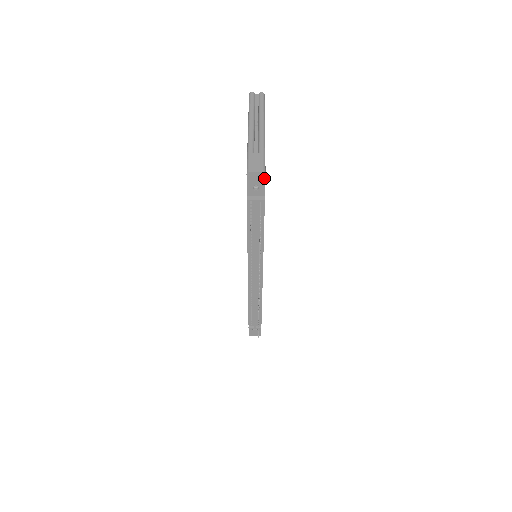
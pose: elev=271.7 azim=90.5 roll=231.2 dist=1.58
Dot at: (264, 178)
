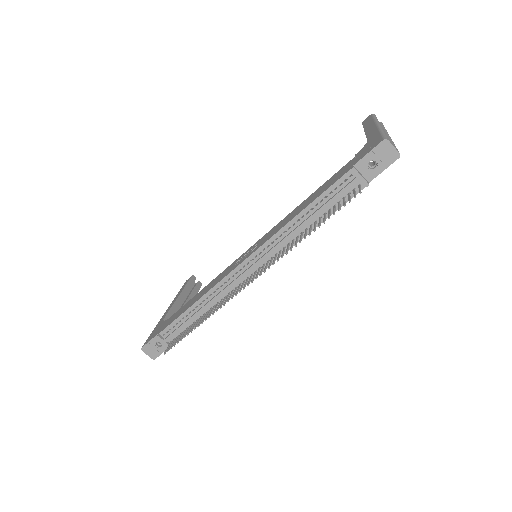
Dot at: (392, 161)
